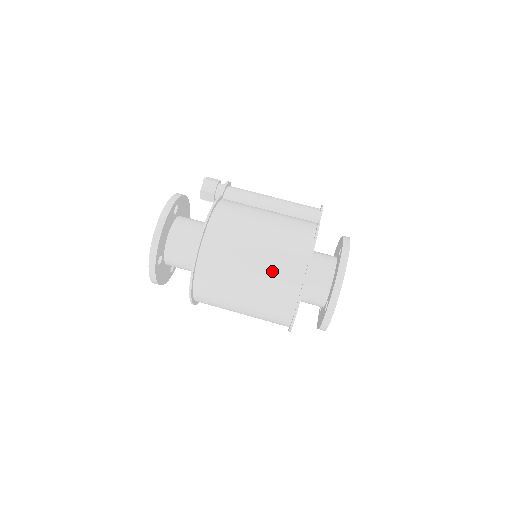
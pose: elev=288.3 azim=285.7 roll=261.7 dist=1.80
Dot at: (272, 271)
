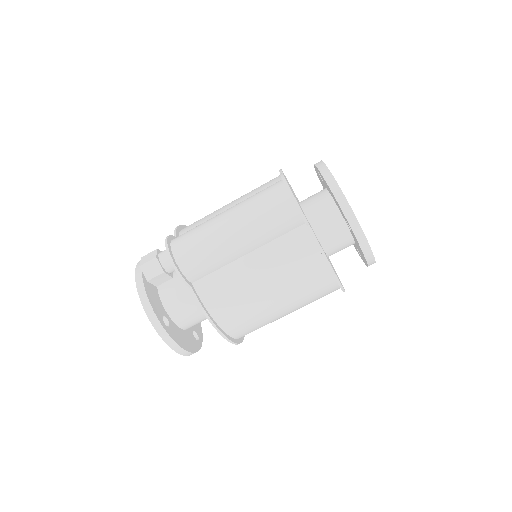
Dot at: (309, 303)
